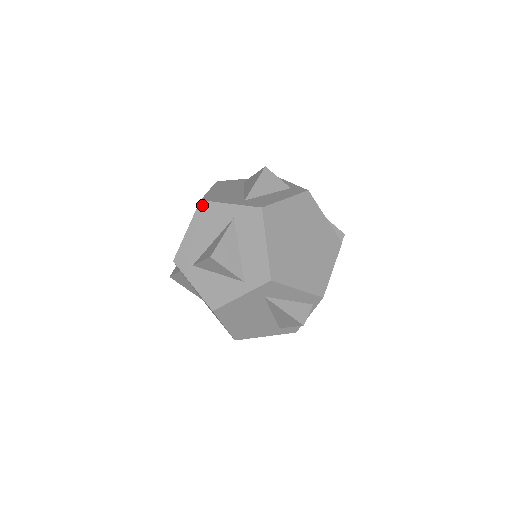
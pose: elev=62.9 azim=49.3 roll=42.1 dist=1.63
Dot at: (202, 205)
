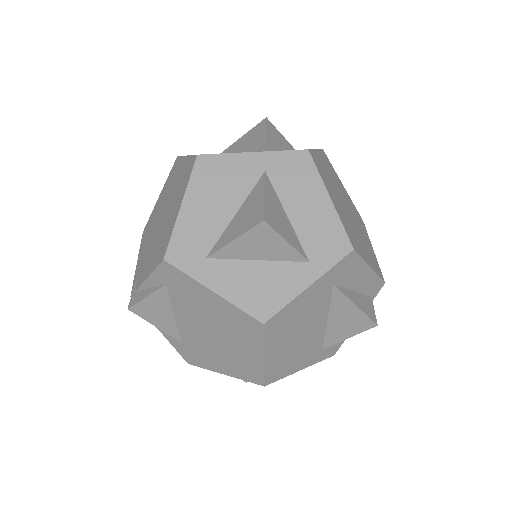
Dot at: (202, 161)
